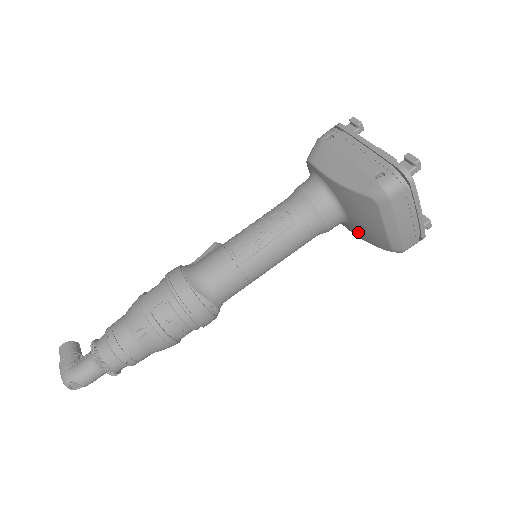
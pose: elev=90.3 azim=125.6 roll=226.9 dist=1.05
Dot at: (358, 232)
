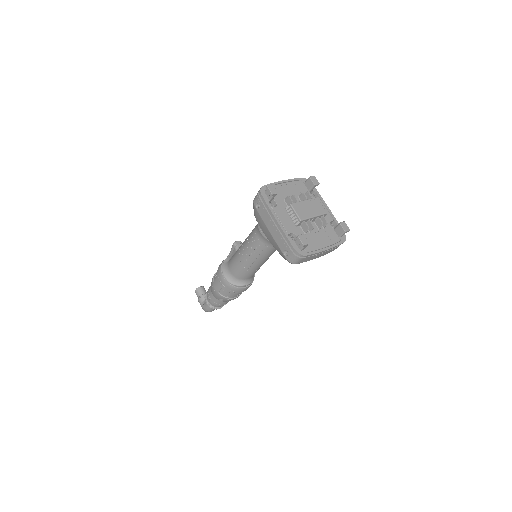
Dot at: occluded
